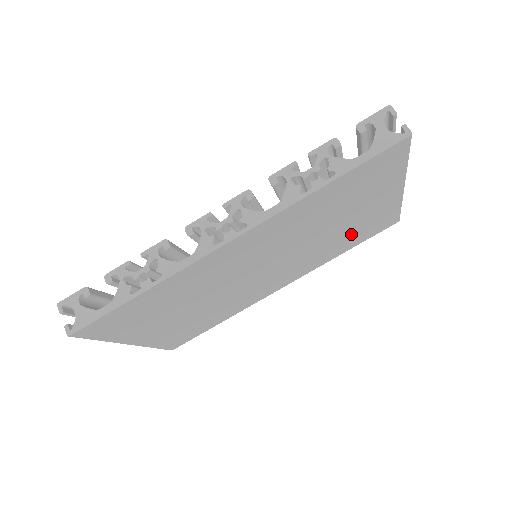
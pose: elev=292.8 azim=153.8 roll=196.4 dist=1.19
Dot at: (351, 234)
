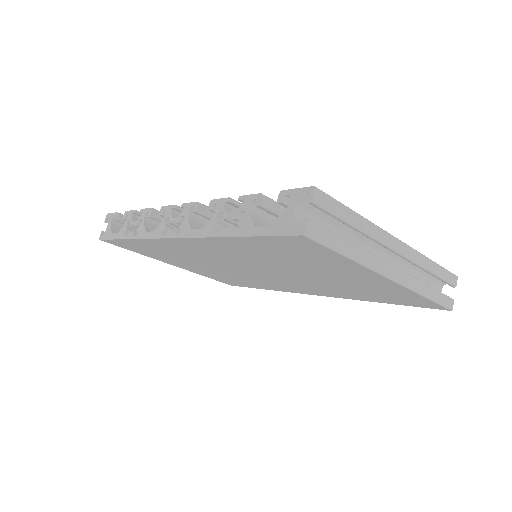
Dot at: (361, 290)
